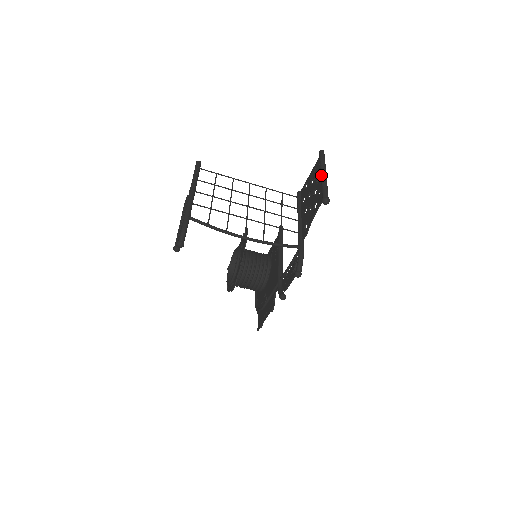
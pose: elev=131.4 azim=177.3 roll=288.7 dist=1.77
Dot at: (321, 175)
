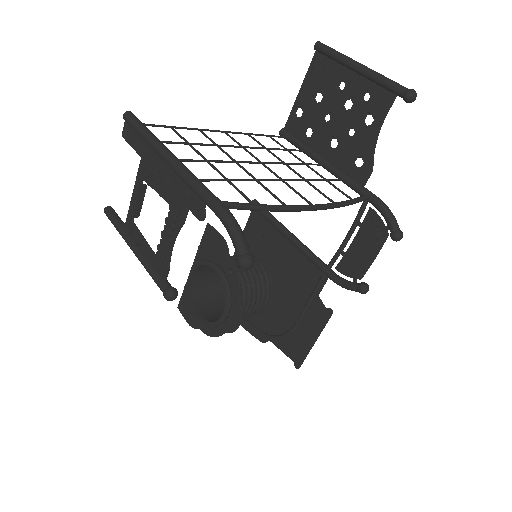
Dot at: (360, 68)
